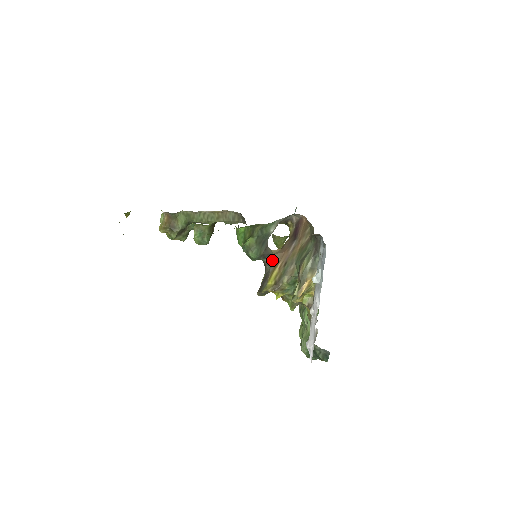
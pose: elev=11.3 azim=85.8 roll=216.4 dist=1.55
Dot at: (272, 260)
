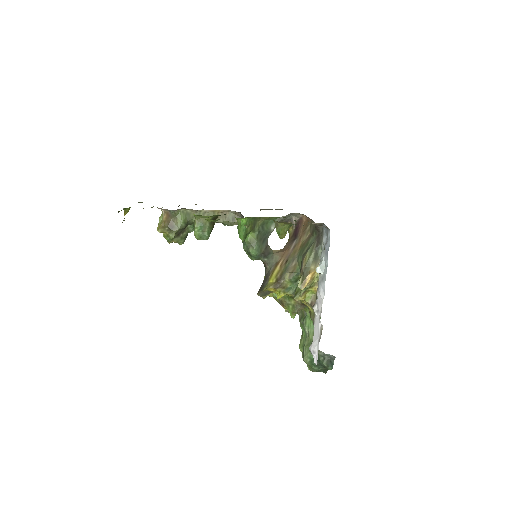
Dot at: (273, 259)
